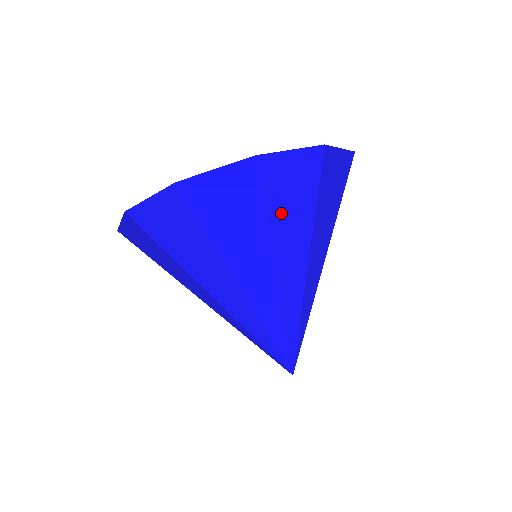
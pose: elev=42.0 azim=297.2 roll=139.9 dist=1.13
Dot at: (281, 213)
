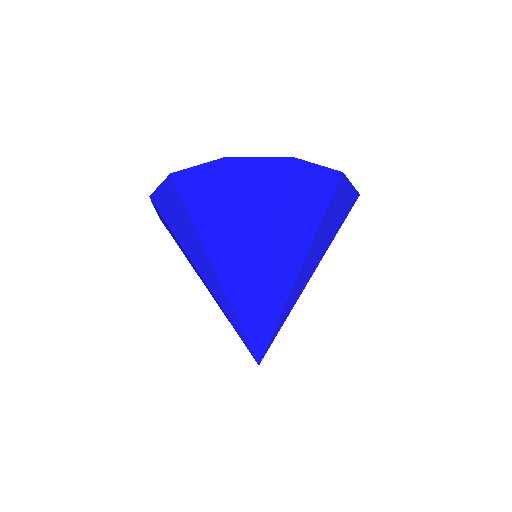
Dot at: (248, 209)
